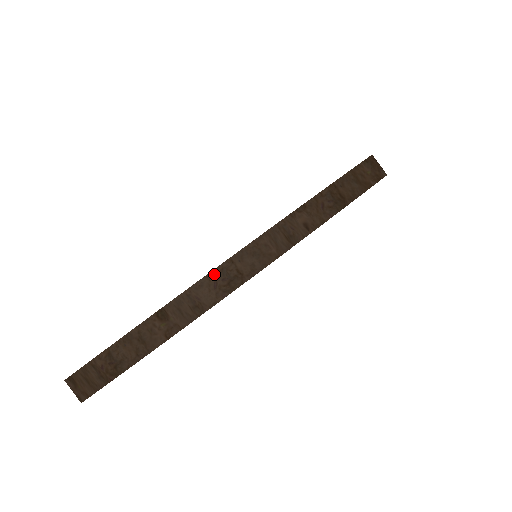
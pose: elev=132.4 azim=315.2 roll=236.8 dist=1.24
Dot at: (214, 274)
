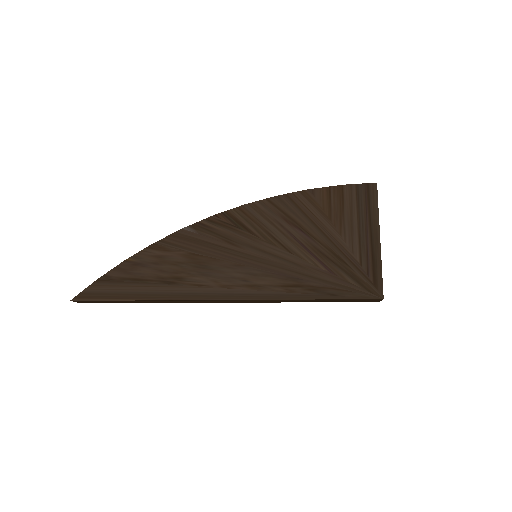
Dot at: occluded
